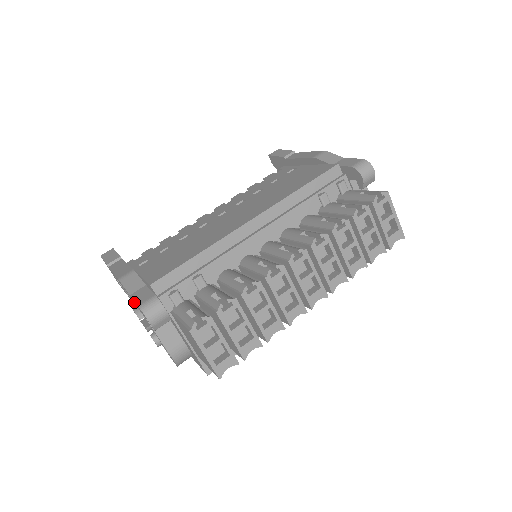
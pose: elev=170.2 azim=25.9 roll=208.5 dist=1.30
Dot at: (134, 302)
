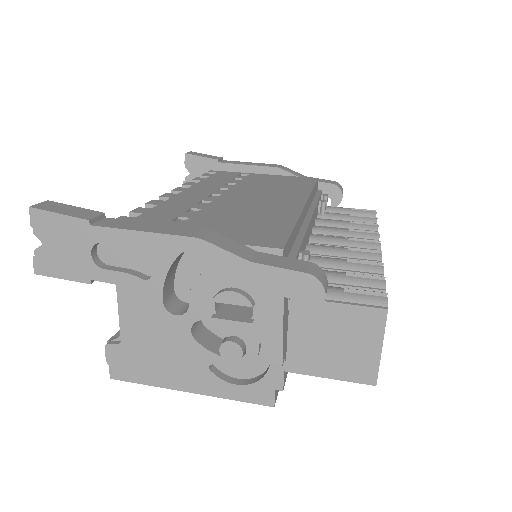
Dot at: (247, 275)
